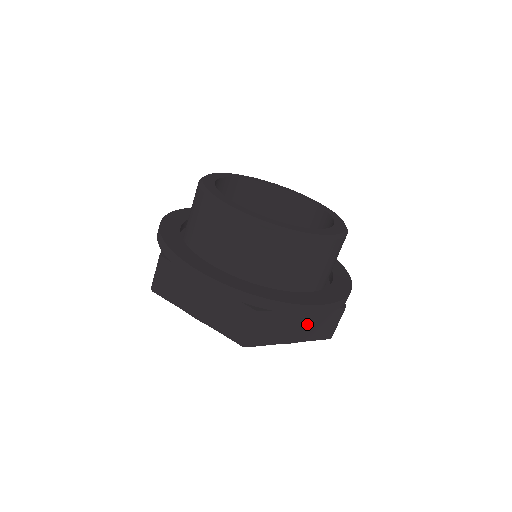
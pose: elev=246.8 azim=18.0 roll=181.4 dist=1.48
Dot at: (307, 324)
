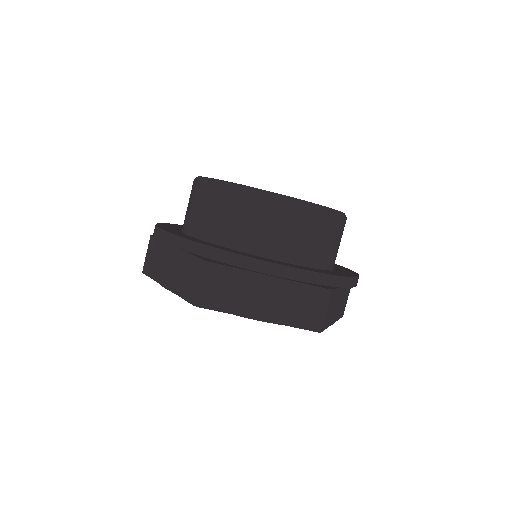
Dot at: (277, 298)
